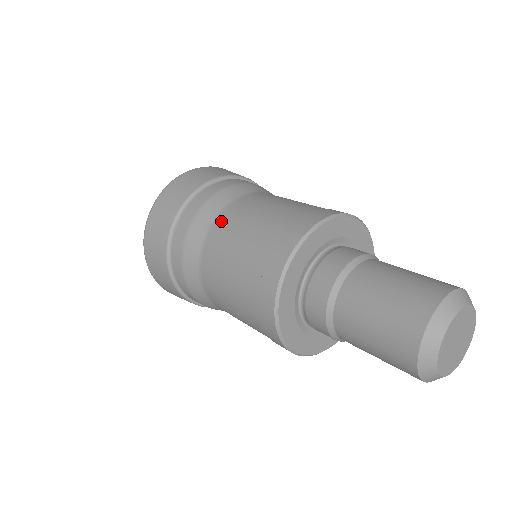
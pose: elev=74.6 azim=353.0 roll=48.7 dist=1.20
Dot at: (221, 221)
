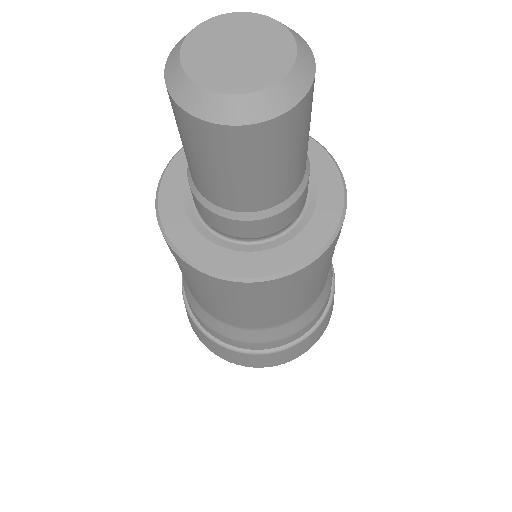
Dot at: occluded
